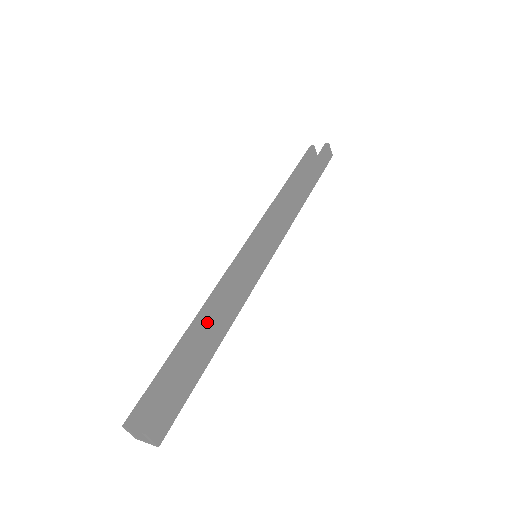
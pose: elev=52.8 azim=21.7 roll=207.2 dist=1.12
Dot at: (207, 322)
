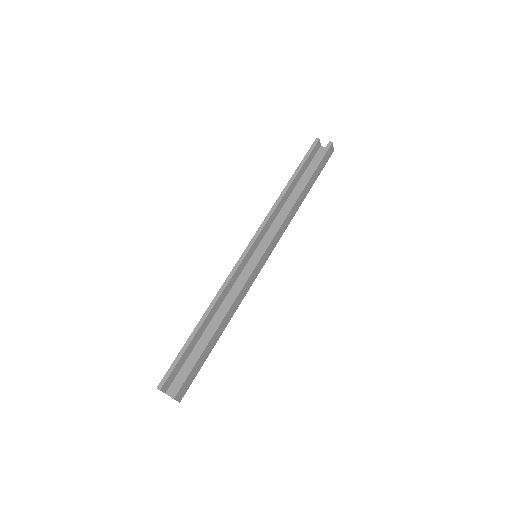
Dot at: (215, 311)
